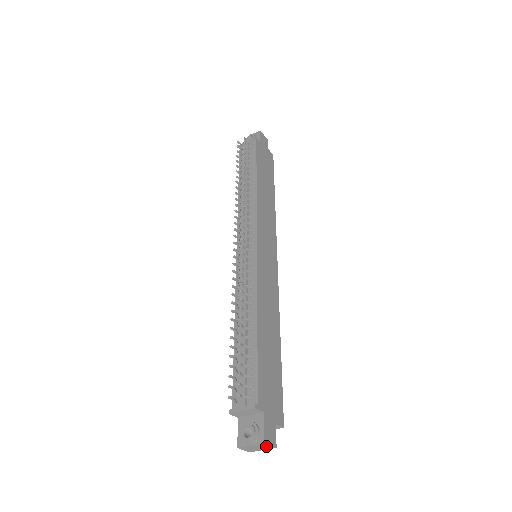
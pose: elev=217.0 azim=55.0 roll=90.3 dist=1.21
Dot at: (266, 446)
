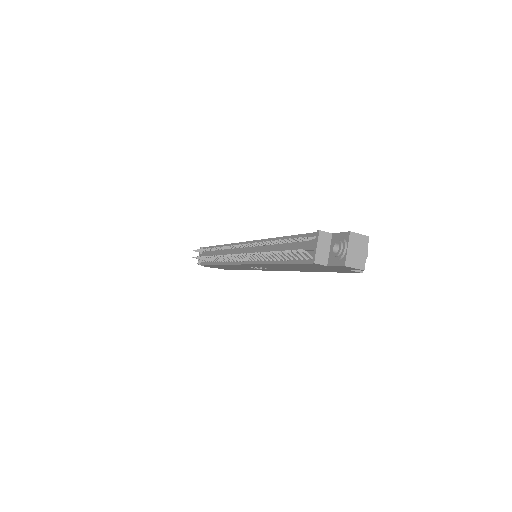
Dot at: (359, 240)
